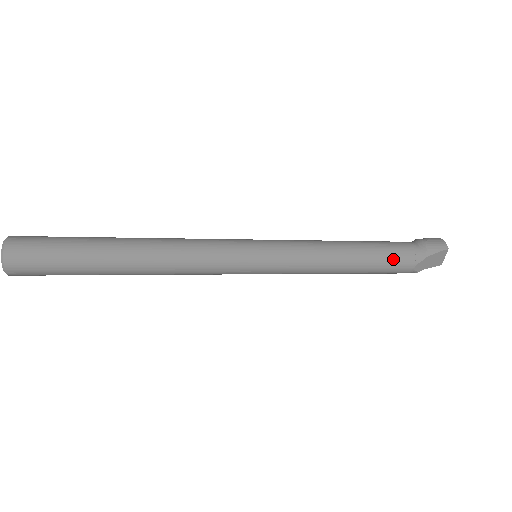
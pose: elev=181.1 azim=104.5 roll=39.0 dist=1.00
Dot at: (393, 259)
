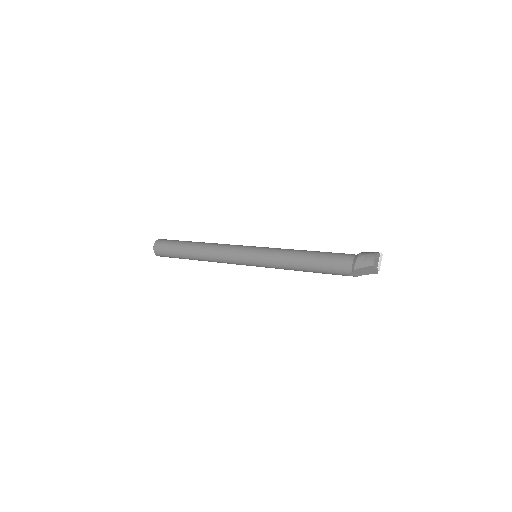
Dot at: (330, 268)
